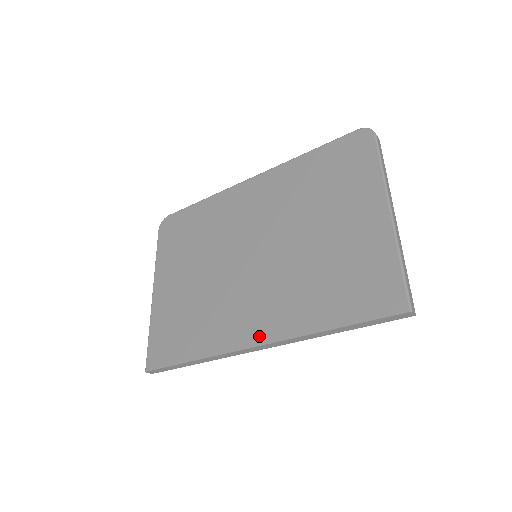
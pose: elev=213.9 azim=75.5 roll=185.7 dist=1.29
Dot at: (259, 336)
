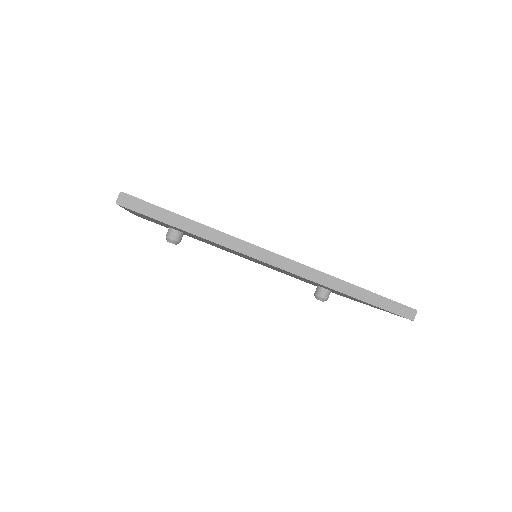
Dot at: occluded
